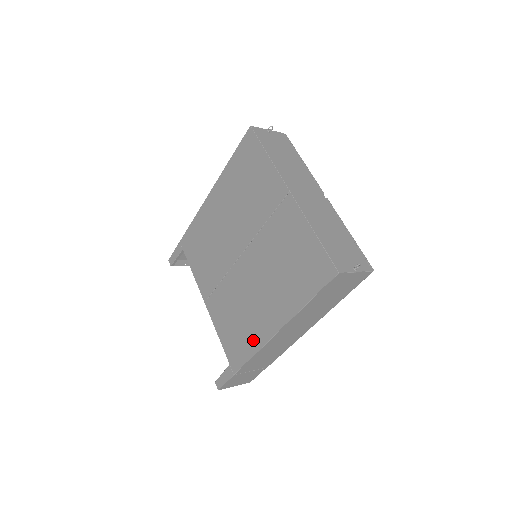
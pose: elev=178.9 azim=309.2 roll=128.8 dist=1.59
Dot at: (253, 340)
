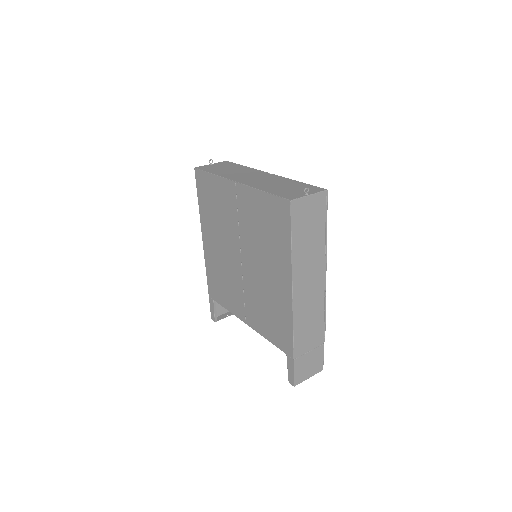
Dot at: (285, 315)
